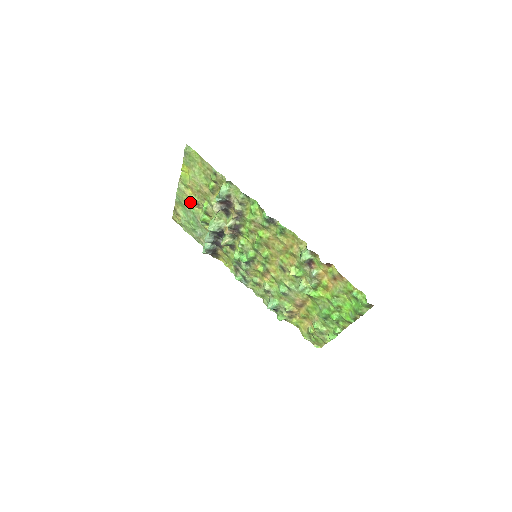
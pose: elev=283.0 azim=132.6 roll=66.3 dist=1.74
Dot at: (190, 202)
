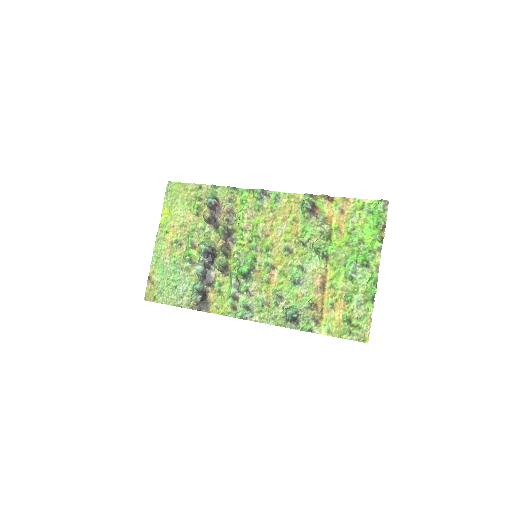
Dot at: (170, 250)
